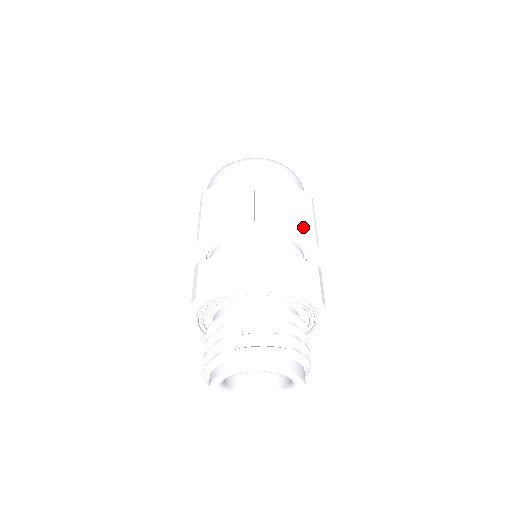
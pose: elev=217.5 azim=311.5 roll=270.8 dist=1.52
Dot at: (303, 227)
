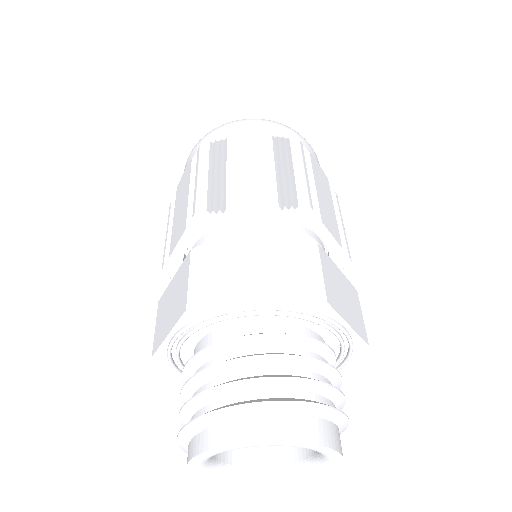
Dot at: (276, 191)
